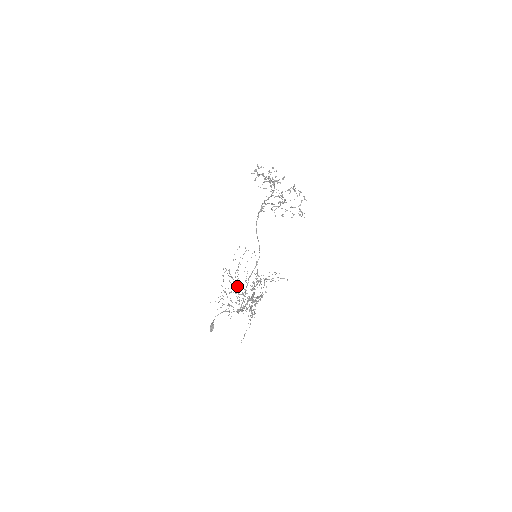
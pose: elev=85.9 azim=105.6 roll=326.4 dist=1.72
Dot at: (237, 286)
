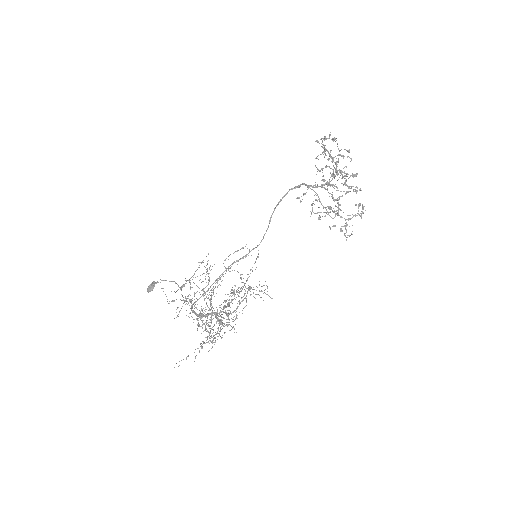
Dot at: occluded
